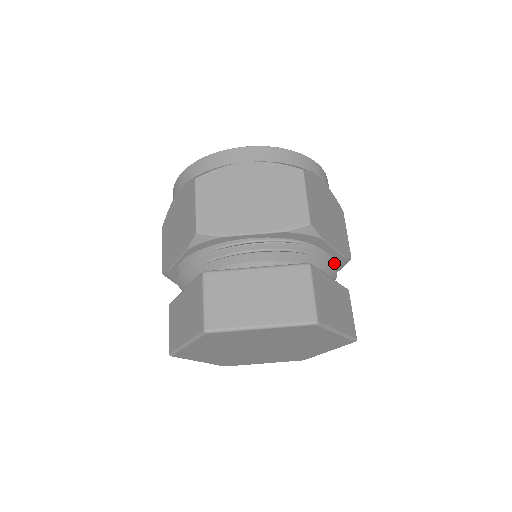
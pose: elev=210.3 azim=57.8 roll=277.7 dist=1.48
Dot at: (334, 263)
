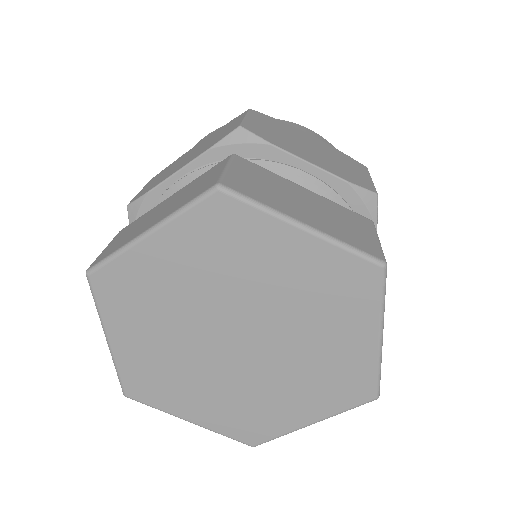
Dot at: occluded
